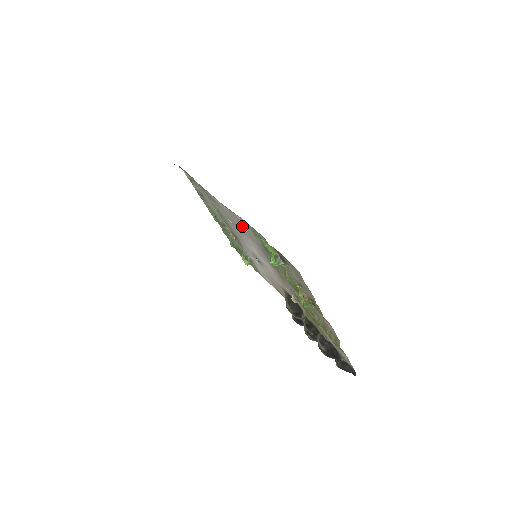
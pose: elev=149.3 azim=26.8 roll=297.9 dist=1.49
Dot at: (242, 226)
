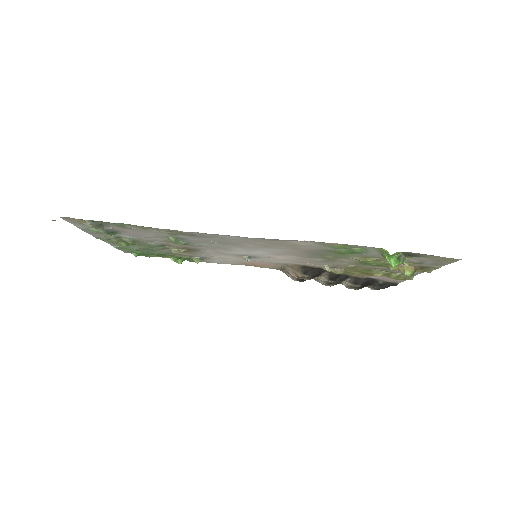
Dot at: (281, 244)
